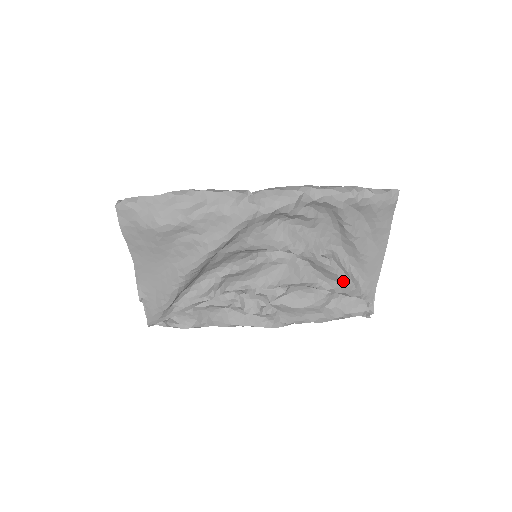
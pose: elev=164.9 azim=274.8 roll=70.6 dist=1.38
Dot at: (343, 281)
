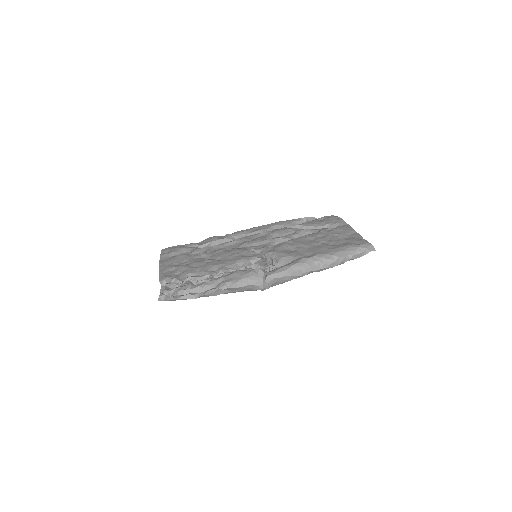
Dot at: occluded
